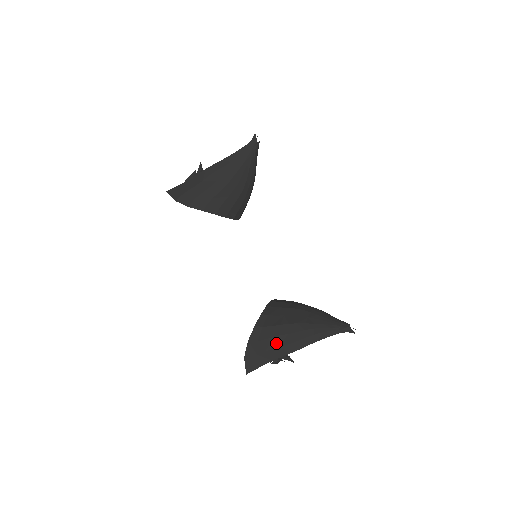
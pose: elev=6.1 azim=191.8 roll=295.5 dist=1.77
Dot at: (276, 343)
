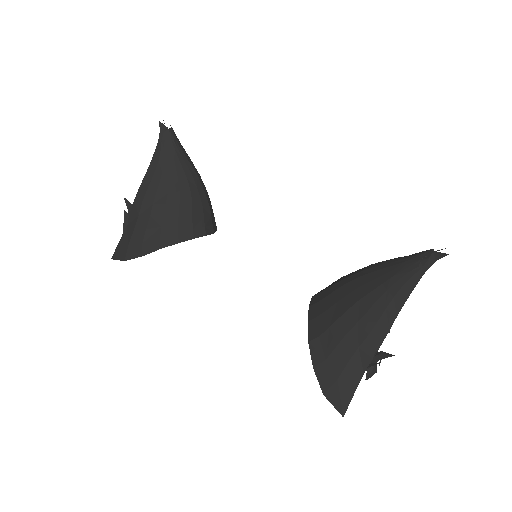
Dot at: (351, 345)
